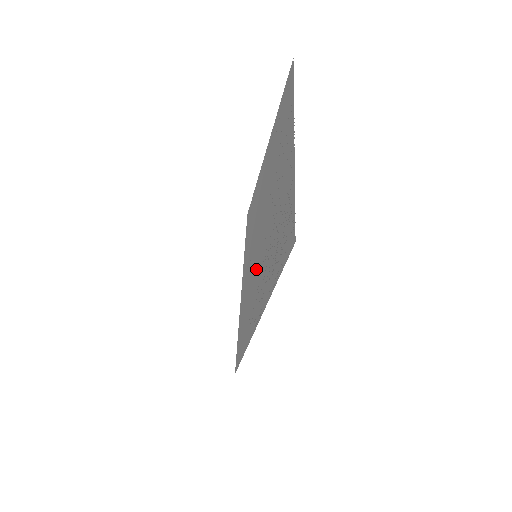
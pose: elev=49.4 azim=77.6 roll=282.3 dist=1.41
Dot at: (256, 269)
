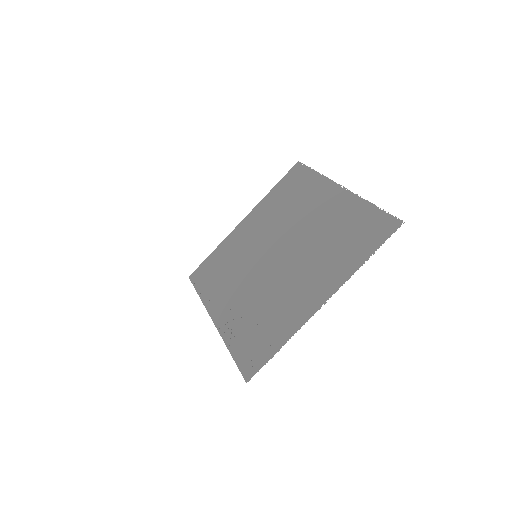
Dot at: (246, 271)
